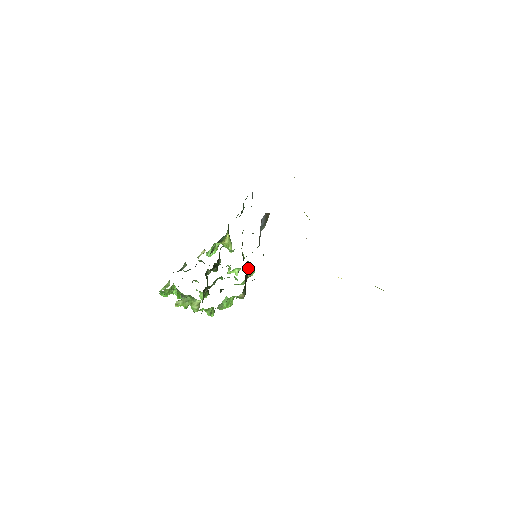
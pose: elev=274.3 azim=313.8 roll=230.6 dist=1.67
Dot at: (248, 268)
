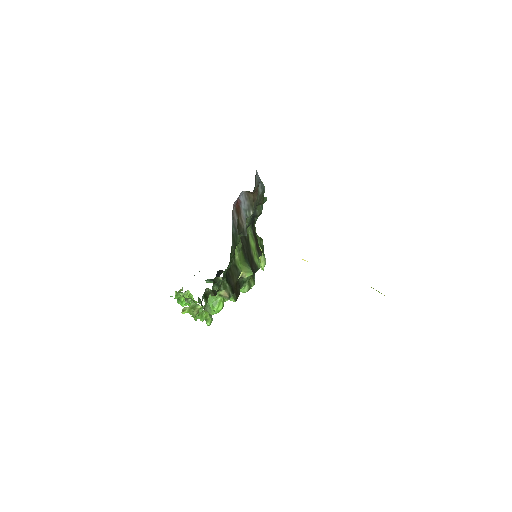
Dot at: (241, 266)
